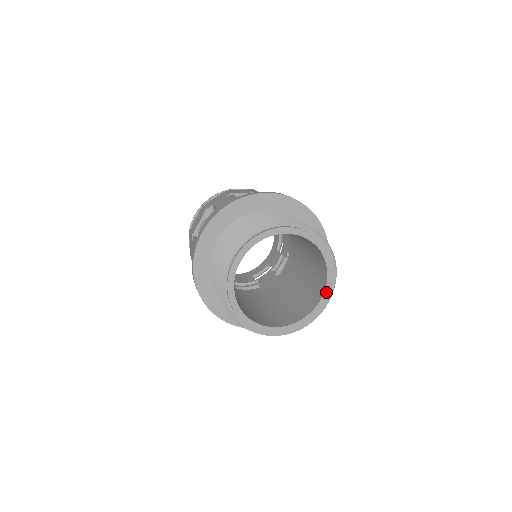
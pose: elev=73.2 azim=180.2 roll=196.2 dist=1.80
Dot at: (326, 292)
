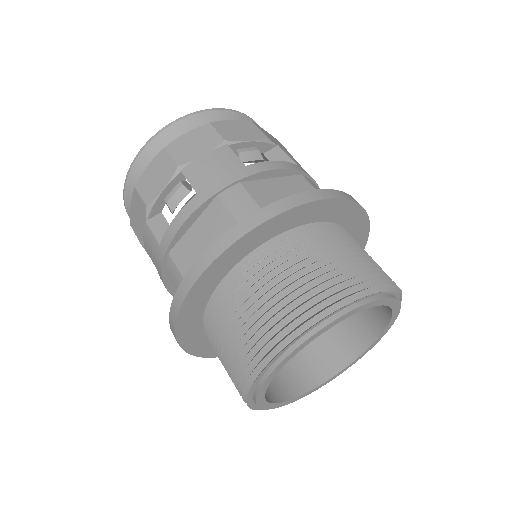
Dot at: (313, 390)
